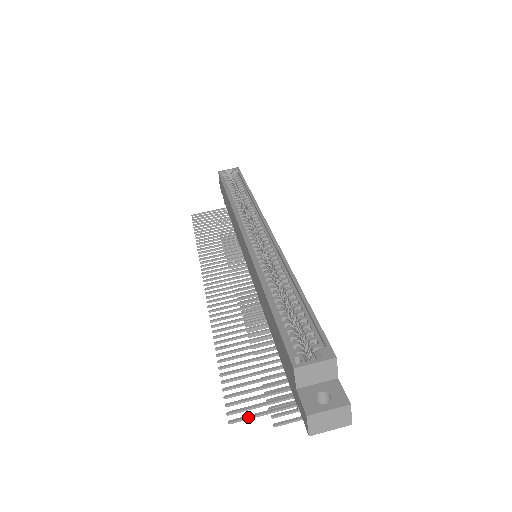
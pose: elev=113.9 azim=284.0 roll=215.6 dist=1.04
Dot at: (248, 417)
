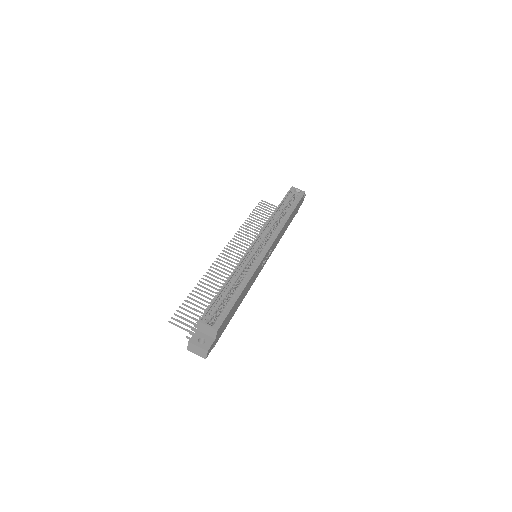
Dot at: (177, 325)
